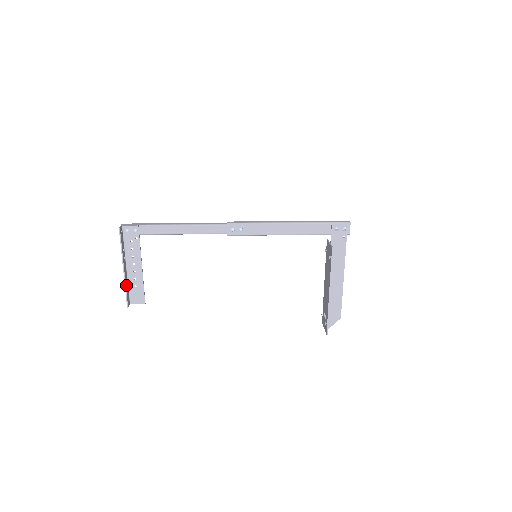
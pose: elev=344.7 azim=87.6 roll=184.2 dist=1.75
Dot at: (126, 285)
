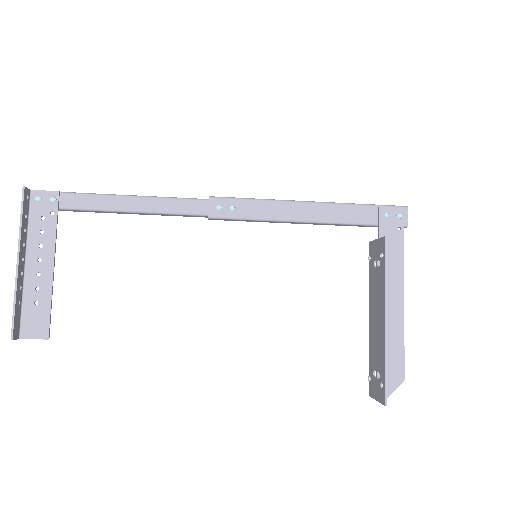
Dot at: (17, 296)
